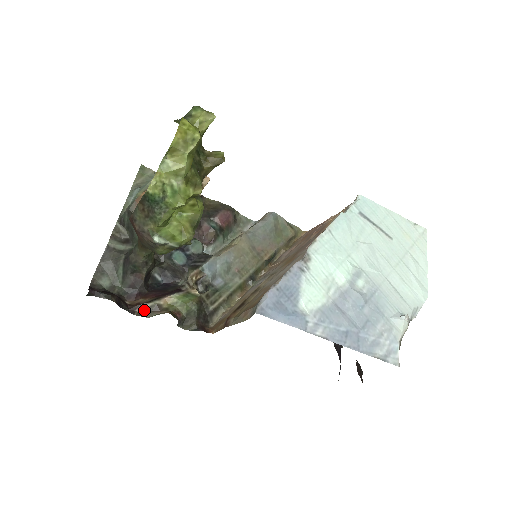
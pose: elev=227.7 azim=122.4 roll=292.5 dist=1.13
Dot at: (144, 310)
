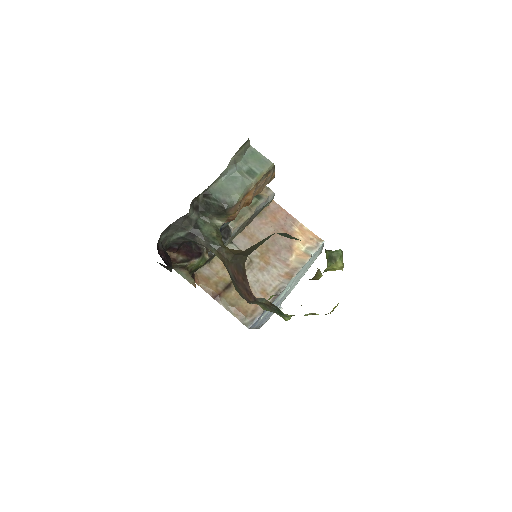
Dot at: (175, 265)
